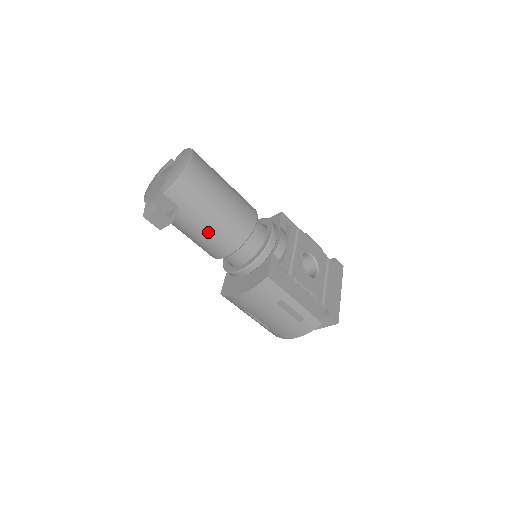
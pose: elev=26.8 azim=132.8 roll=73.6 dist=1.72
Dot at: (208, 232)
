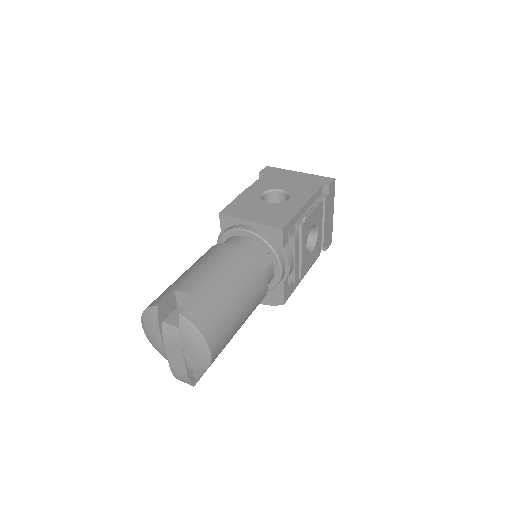
Dot at: occluded
